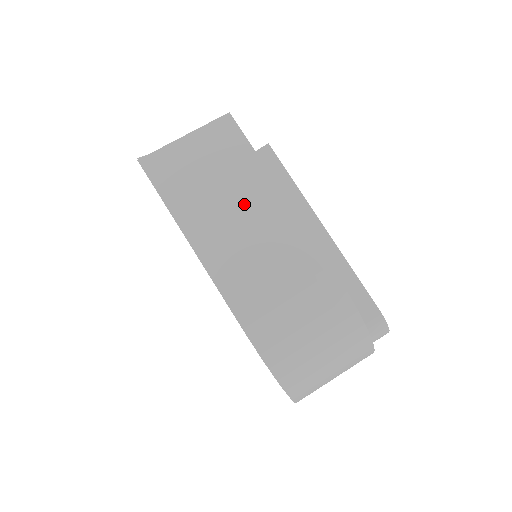
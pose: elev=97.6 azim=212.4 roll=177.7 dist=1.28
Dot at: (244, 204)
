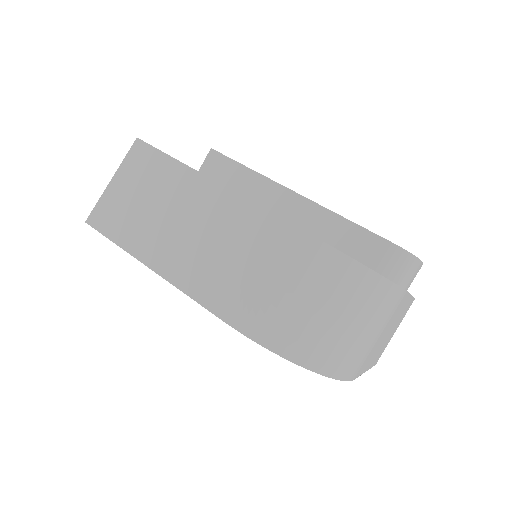
Dot at: (180, 207)
